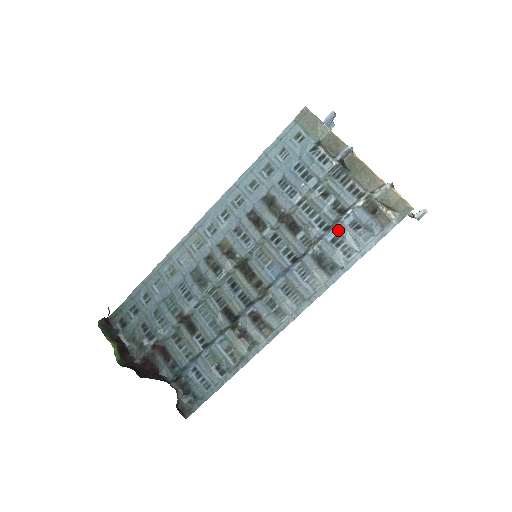
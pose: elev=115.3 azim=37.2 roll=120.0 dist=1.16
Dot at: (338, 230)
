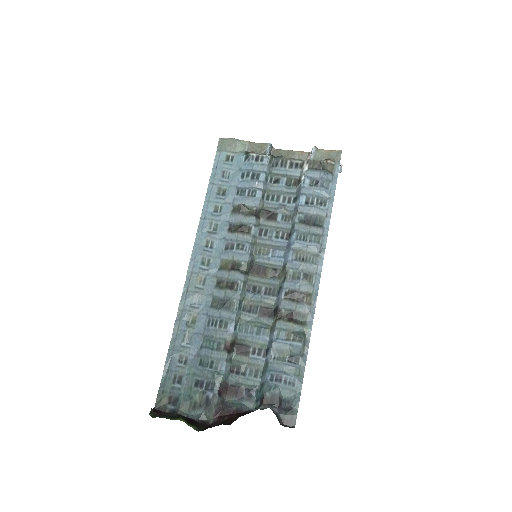
Dot at: (305, 193)
